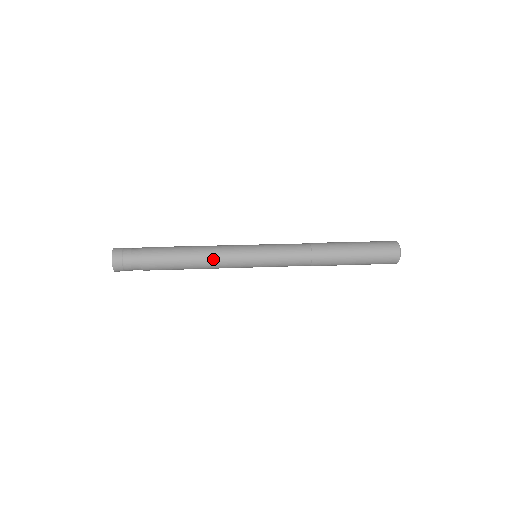
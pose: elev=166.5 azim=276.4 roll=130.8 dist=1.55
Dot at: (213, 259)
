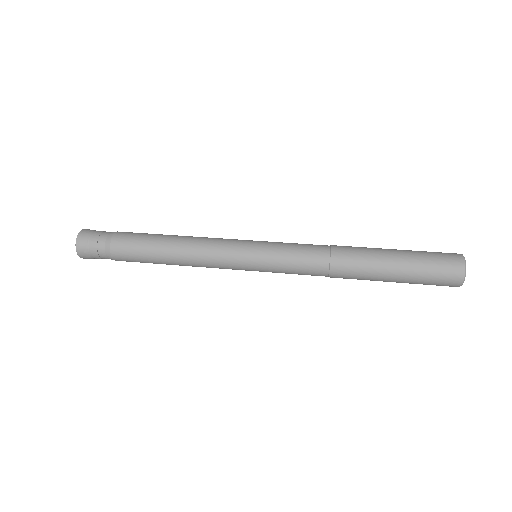
Dot at: (196, 260)
